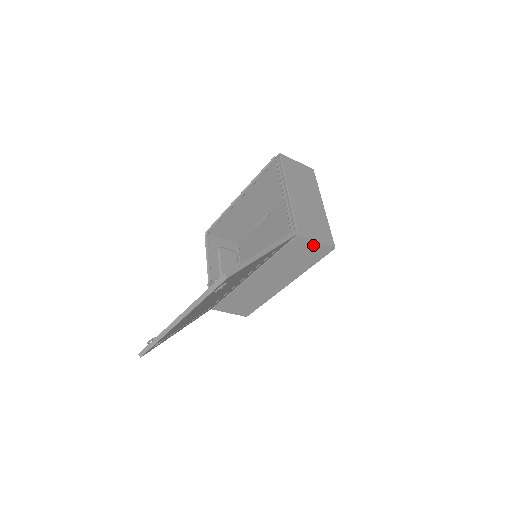
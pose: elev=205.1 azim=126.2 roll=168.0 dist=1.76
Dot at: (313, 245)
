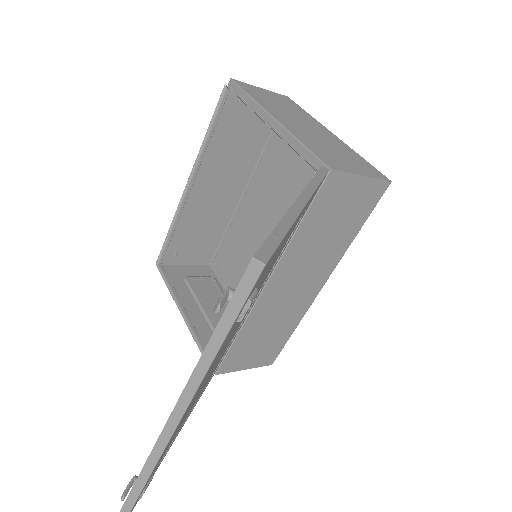
Dot at: (357, 186)
